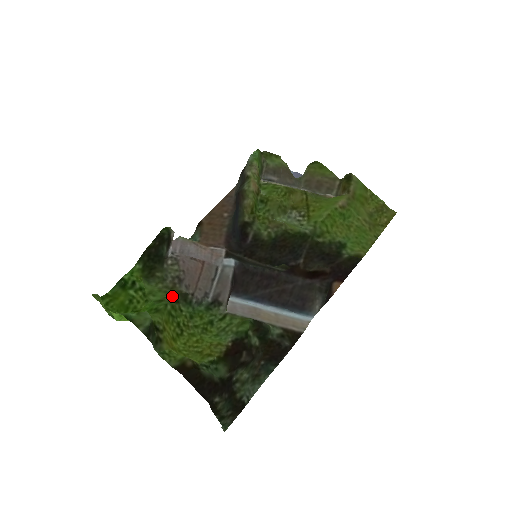
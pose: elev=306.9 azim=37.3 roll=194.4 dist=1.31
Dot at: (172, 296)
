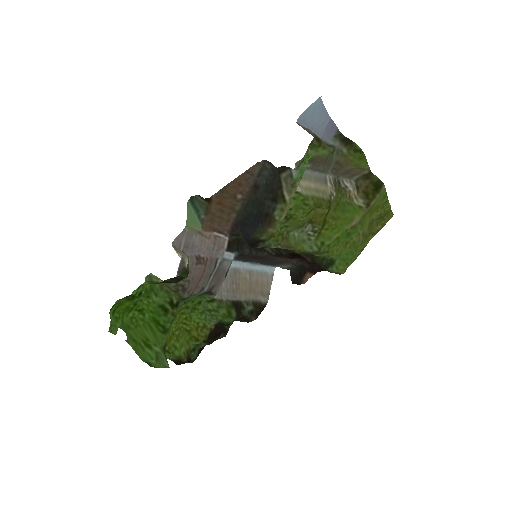
Dot at: (174, 301)
